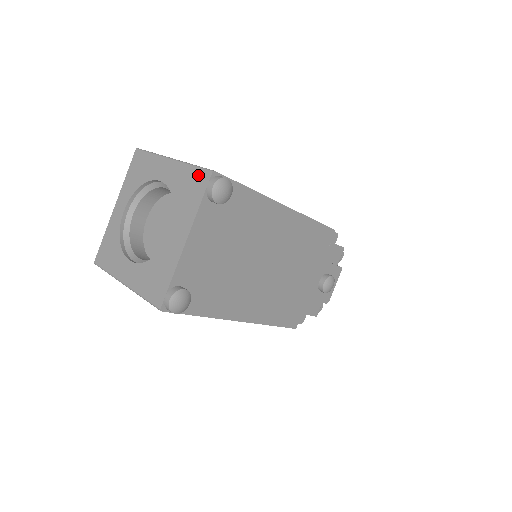
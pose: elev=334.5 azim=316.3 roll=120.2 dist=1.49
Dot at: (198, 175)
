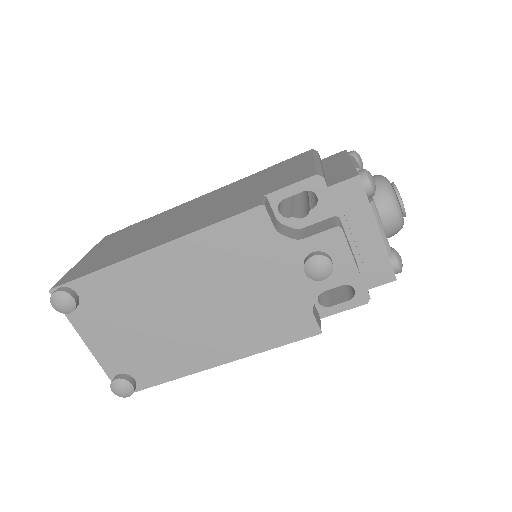
Dot at: occluded
